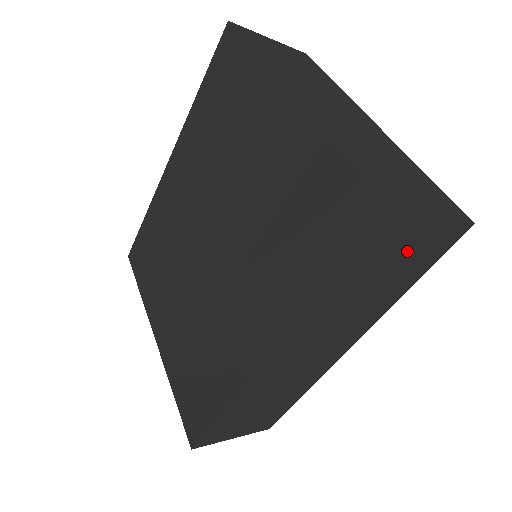
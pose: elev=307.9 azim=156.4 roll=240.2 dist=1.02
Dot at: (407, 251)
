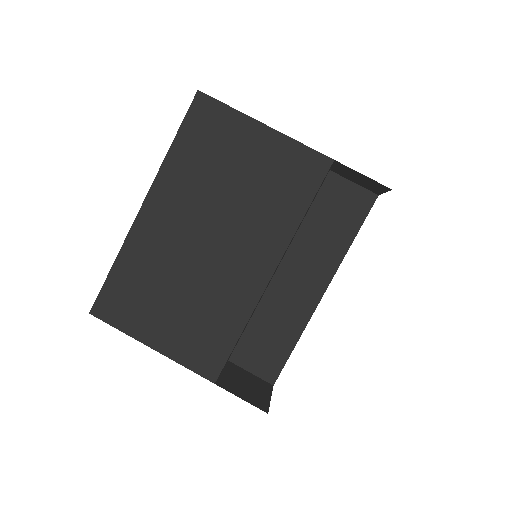
Dot at: occluded
